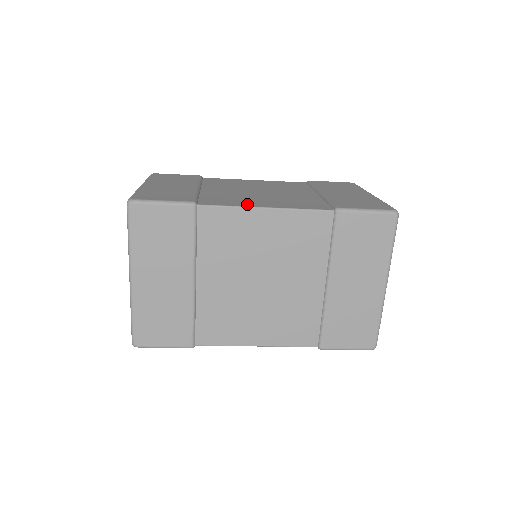
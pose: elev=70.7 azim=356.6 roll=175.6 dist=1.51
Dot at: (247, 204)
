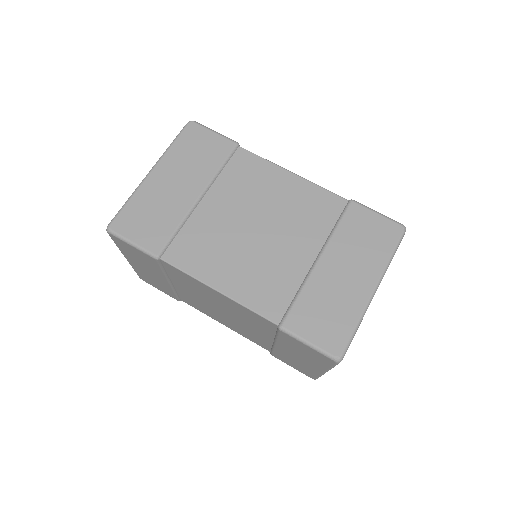
Dot at: occluded
